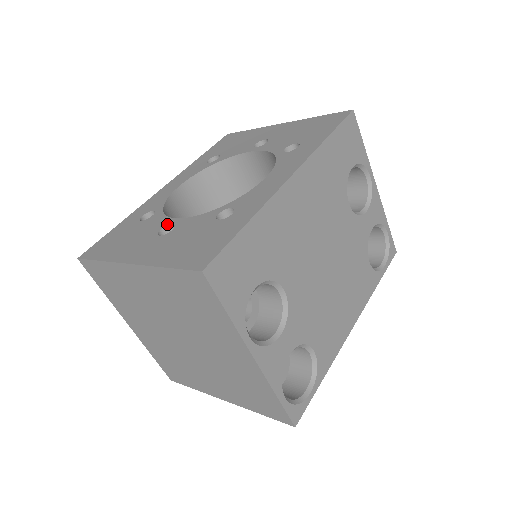
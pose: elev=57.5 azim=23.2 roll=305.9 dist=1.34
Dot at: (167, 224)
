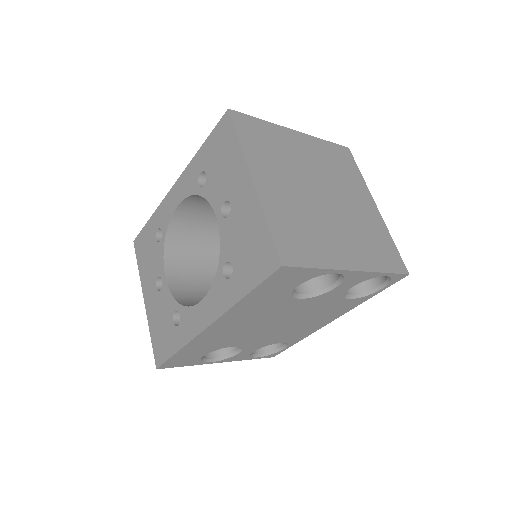
Dot at: (161, 275)
